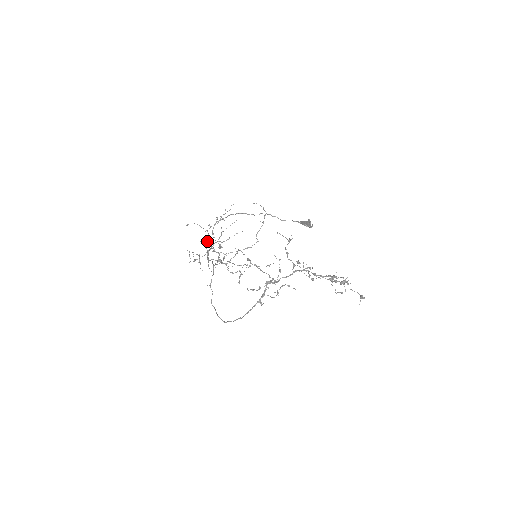
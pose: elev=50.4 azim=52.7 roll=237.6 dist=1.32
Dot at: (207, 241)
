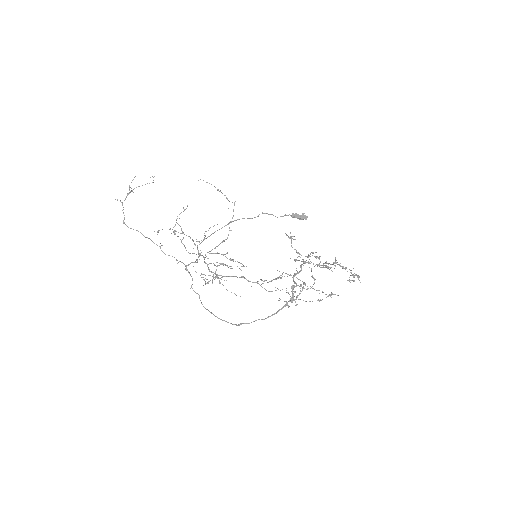
Dot at: (193, 248)
